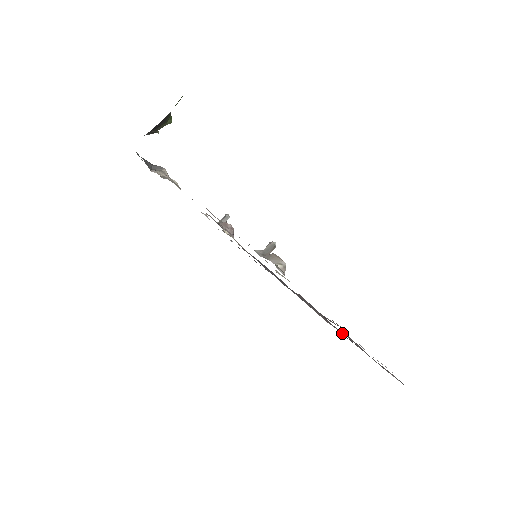
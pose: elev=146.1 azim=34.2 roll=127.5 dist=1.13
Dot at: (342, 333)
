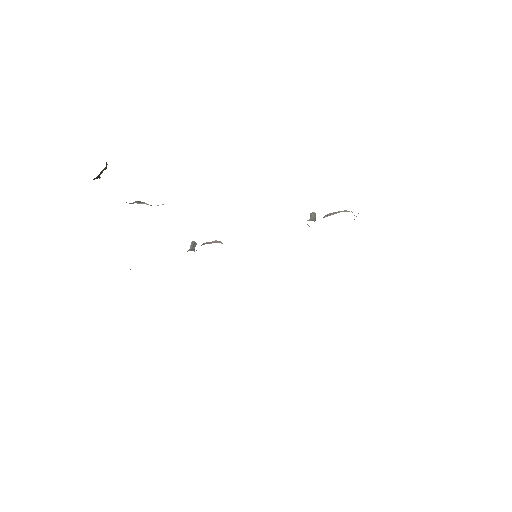
Dot at: occluded
